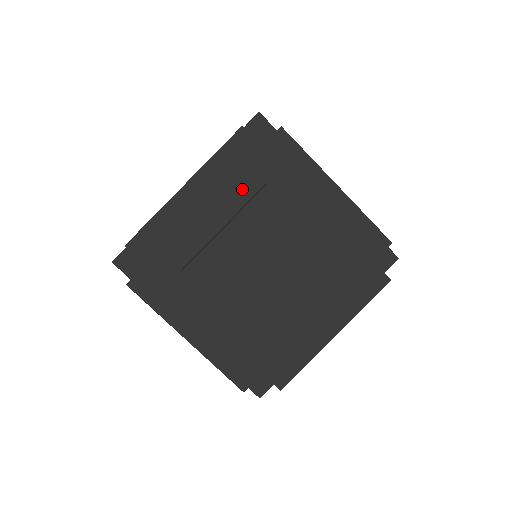
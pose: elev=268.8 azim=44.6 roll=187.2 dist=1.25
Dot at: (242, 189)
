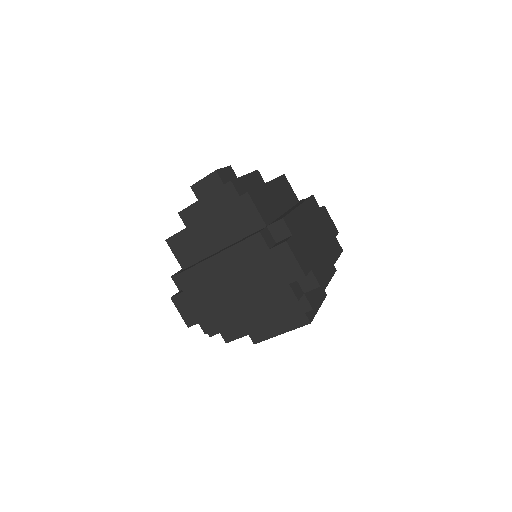
Dot at: occluded
